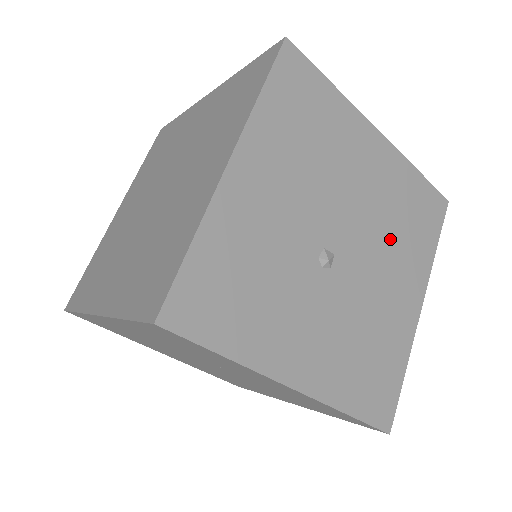
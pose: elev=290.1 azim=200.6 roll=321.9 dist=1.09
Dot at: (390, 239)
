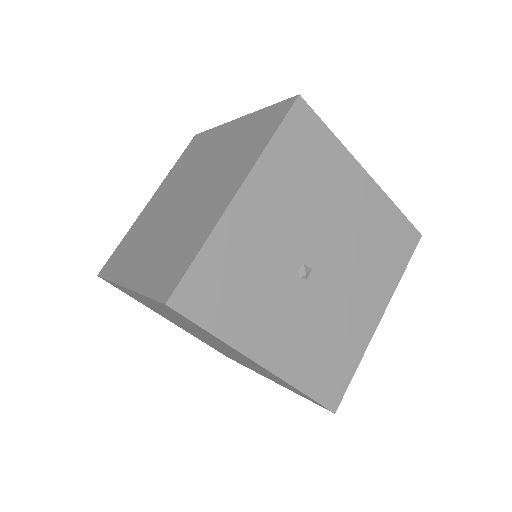
Dot at: (362, 262)
